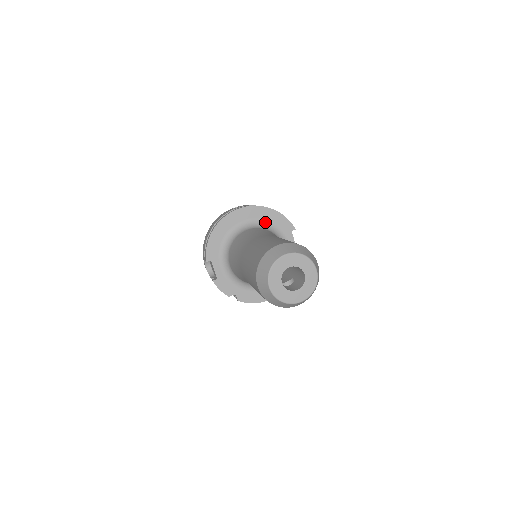
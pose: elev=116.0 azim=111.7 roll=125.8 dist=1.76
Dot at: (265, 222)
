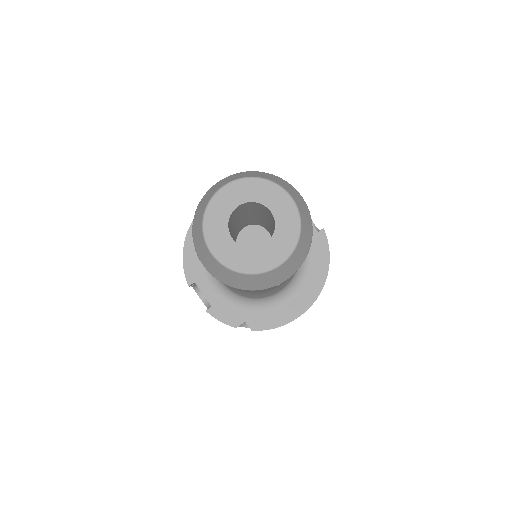
Dot at: occluded
